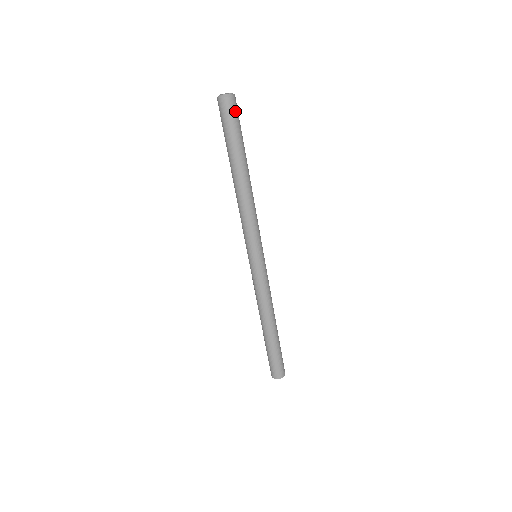
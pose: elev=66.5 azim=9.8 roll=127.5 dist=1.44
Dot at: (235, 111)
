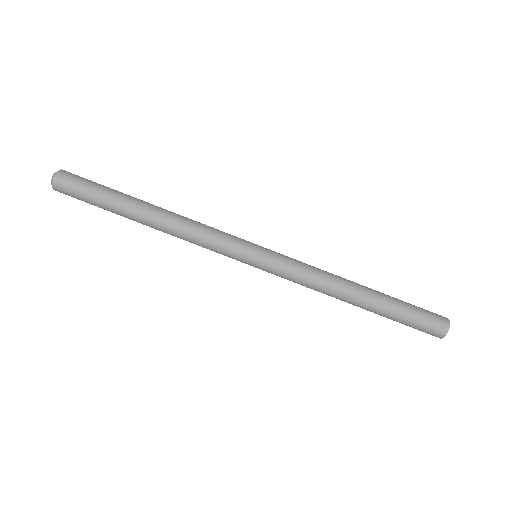
Dot at: (78, 176)
